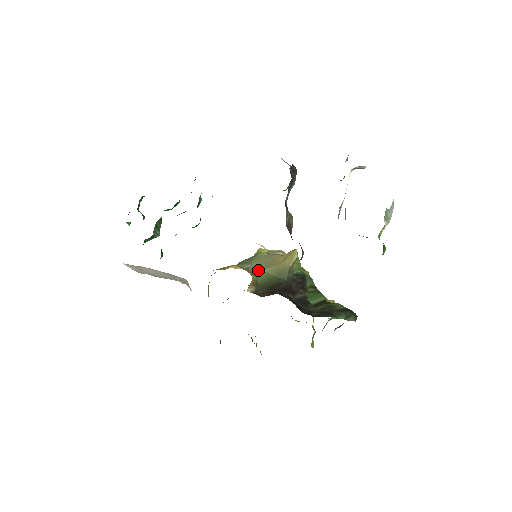
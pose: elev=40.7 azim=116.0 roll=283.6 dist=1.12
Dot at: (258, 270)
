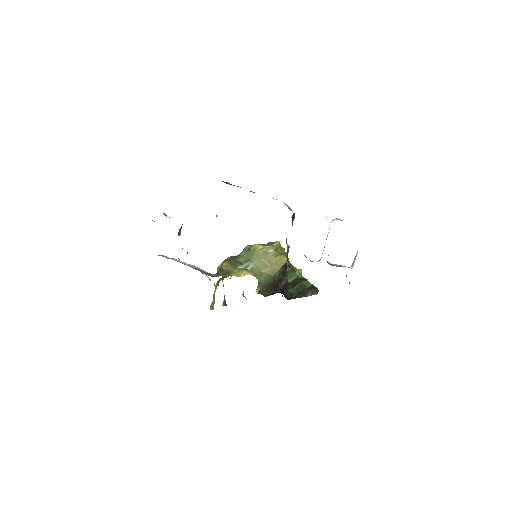
Dot at: (259, 271)
